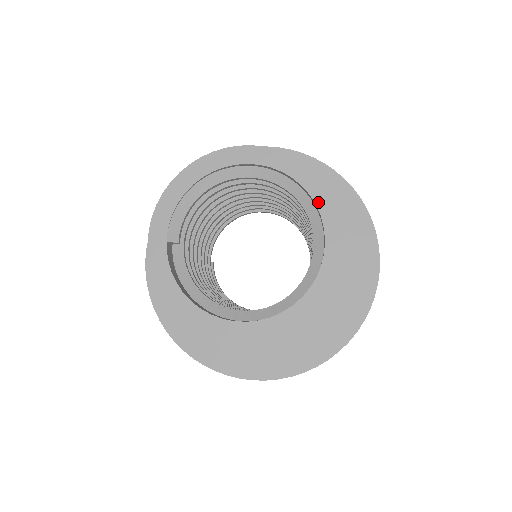
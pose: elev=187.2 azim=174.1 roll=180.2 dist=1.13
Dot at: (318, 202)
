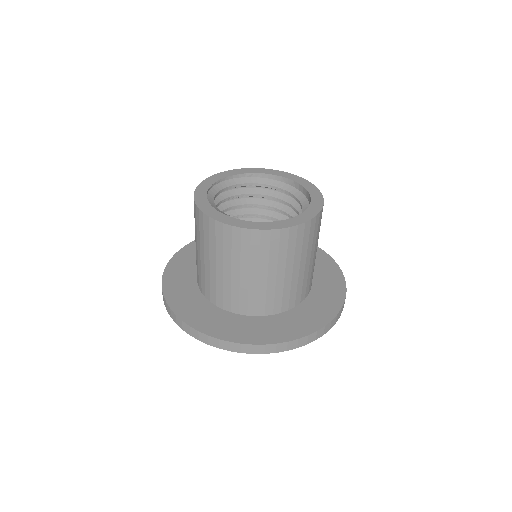
Dot at: (267, 173)
